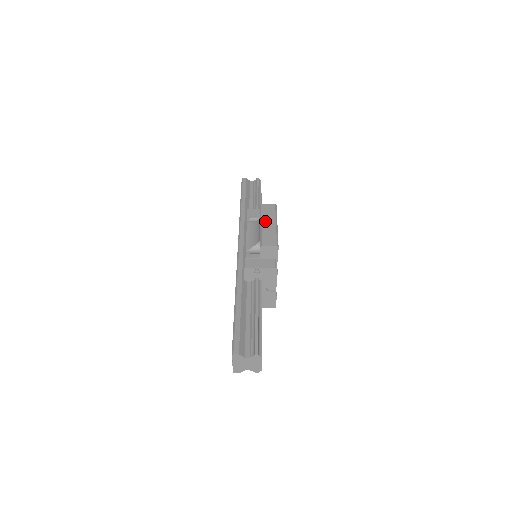
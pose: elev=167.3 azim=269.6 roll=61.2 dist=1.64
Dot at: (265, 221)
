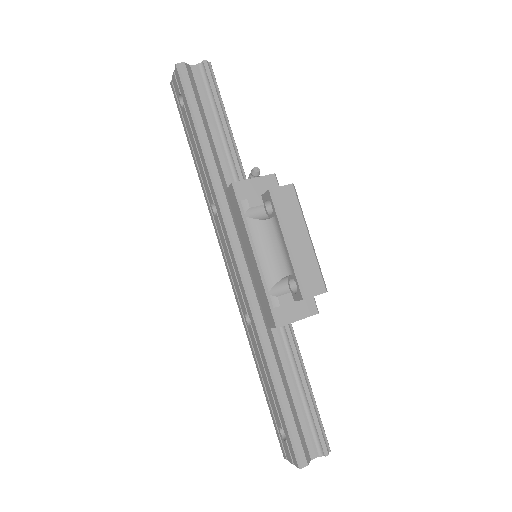
Dot at: (292, 235)
